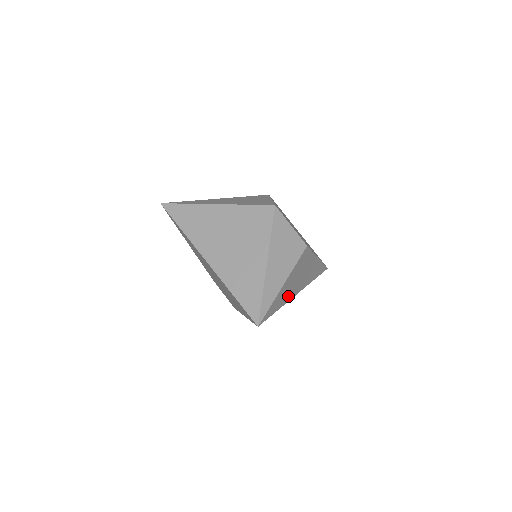
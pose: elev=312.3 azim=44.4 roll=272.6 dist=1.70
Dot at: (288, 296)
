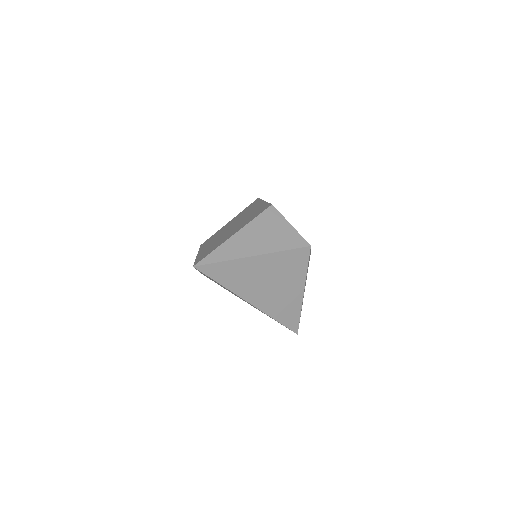
Dot at: occluded
